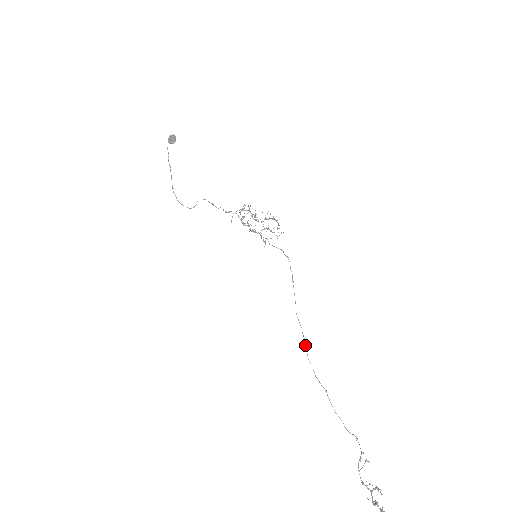
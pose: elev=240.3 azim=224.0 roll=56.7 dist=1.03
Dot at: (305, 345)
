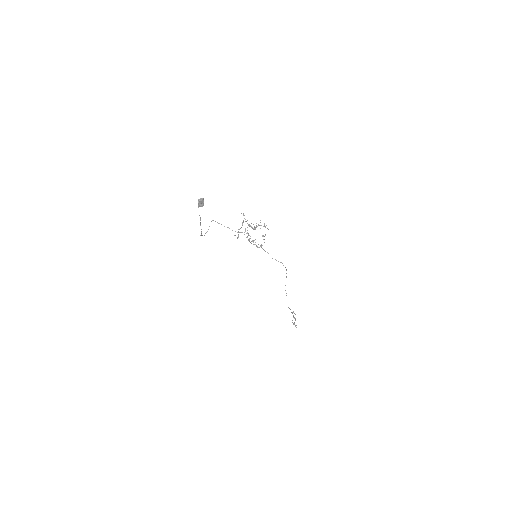
Dot at: occluded
